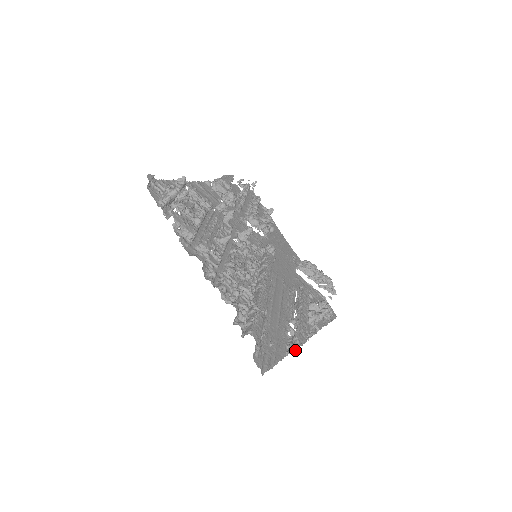
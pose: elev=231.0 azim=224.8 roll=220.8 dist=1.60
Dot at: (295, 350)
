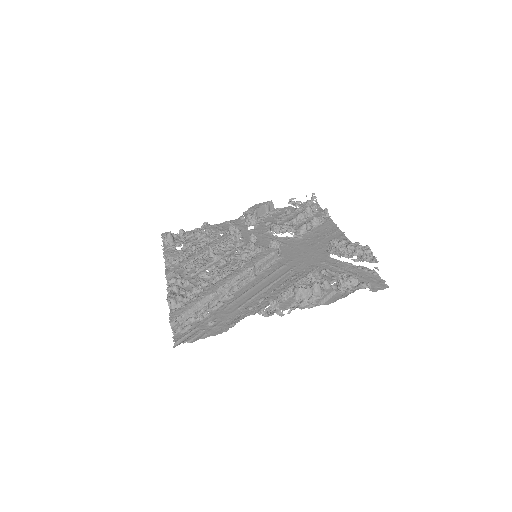
Dot at: occluded
